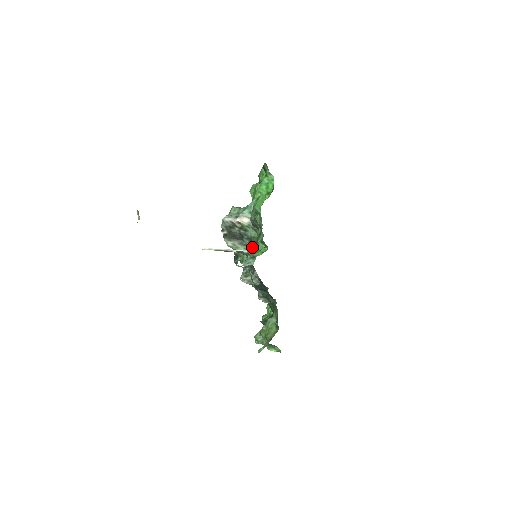
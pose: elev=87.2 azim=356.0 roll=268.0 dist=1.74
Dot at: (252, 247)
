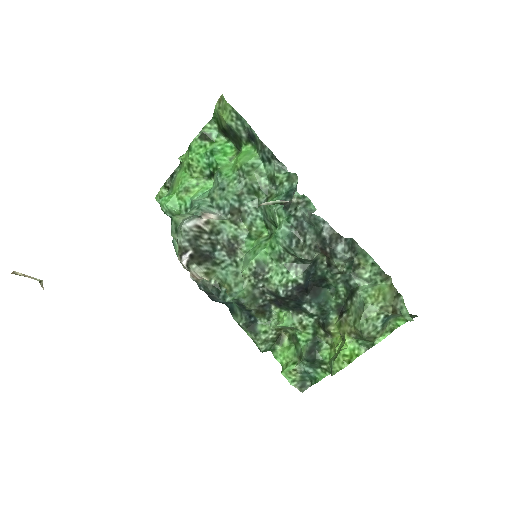
Dot at: (233, 258)
